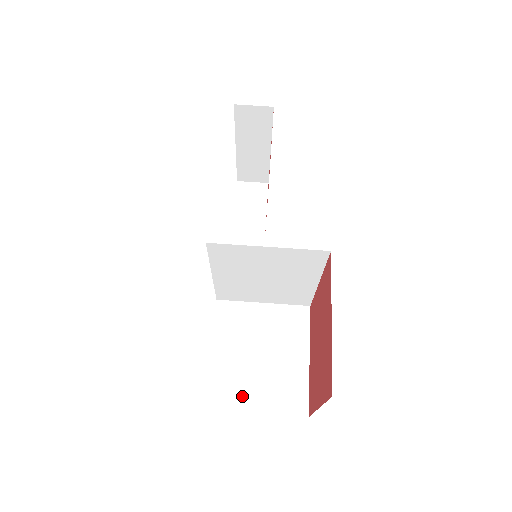
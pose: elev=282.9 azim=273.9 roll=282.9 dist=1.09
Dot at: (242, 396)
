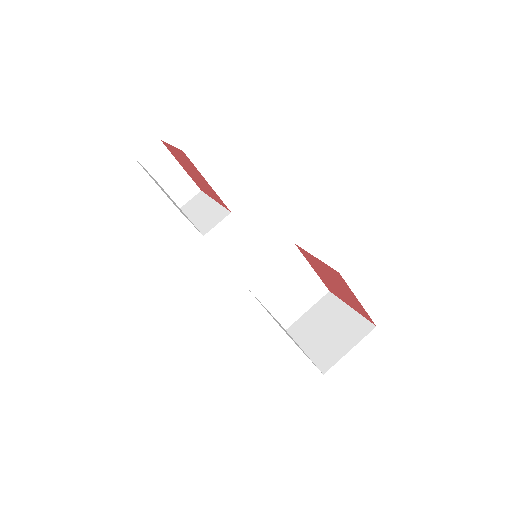
Dot at: (296, 311)
